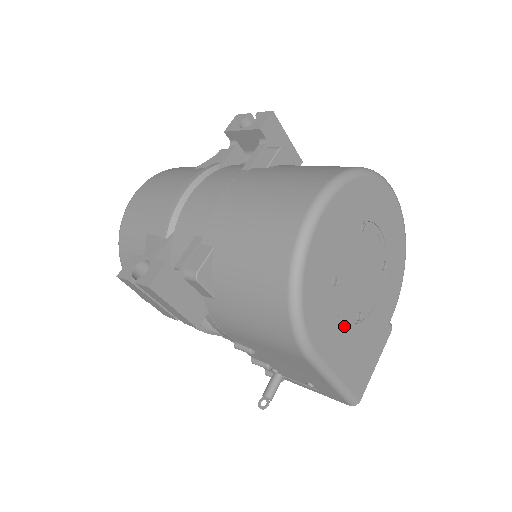
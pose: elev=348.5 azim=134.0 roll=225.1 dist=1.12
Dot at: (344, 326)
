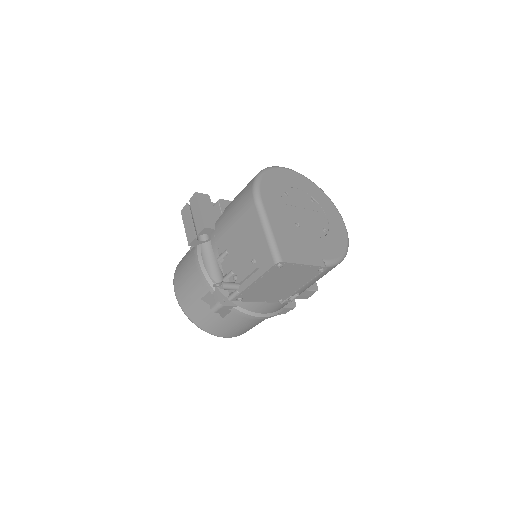
Dot at: (285, 214)
